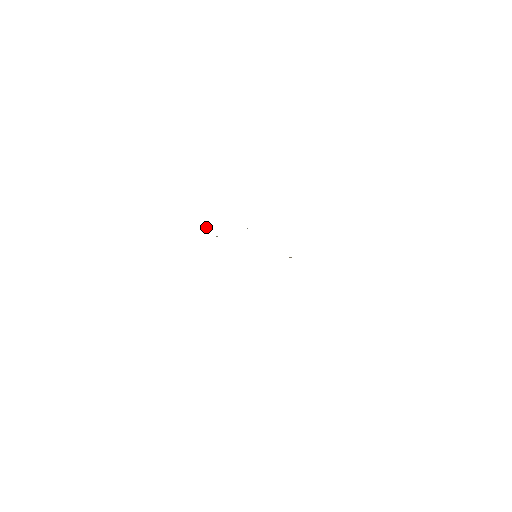
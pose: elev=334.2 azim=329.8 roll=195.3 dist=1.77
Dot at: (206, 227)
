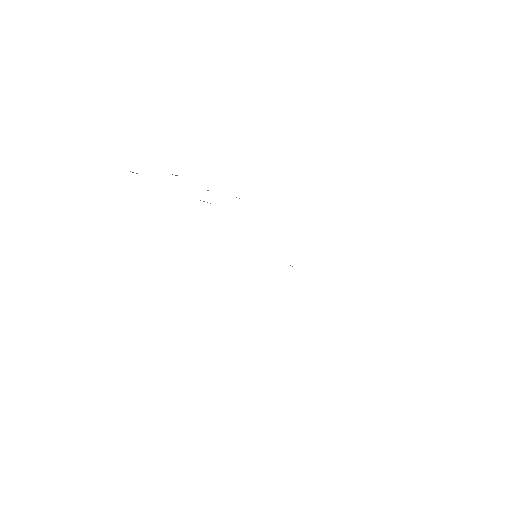
Dot at: occluded
